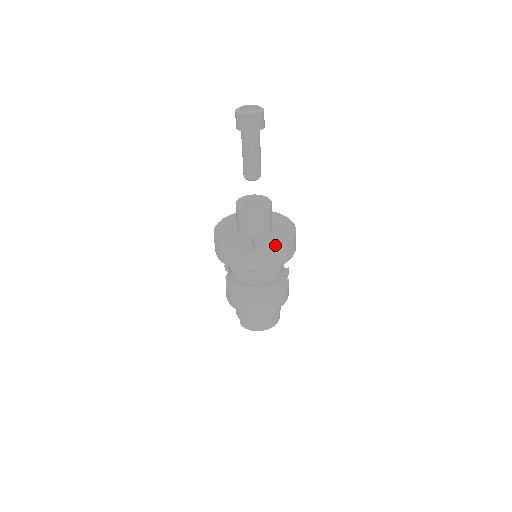
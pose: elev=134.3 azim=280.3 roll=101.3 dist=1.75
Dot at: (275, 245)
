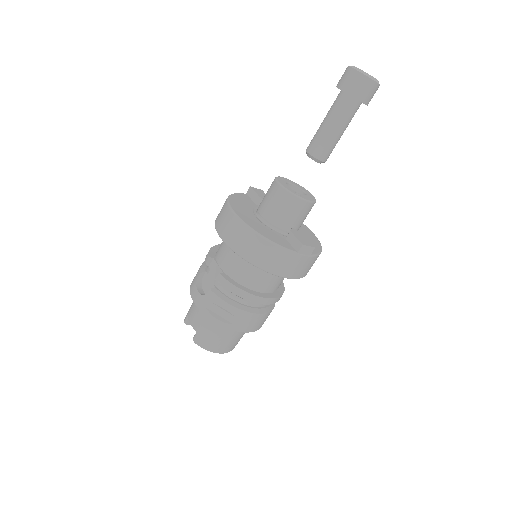
Dot at: occluded
